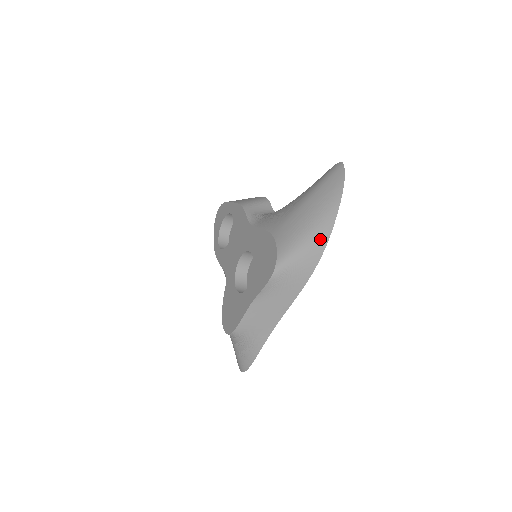
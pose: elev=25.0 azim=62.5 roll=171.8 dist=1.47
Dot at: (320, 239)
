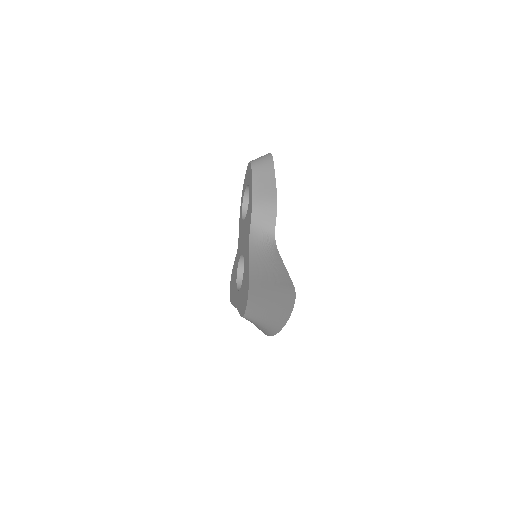
Dot at: (270, 329)
